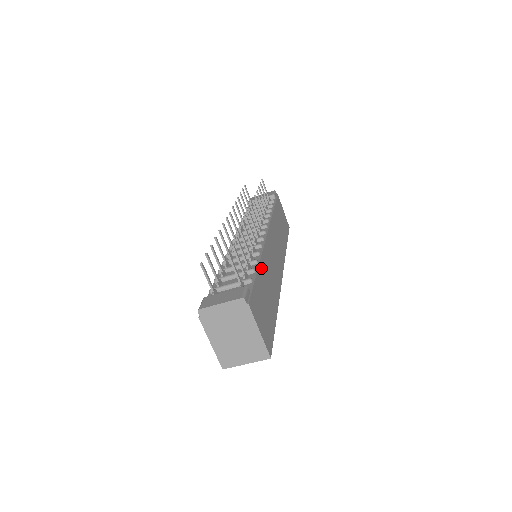
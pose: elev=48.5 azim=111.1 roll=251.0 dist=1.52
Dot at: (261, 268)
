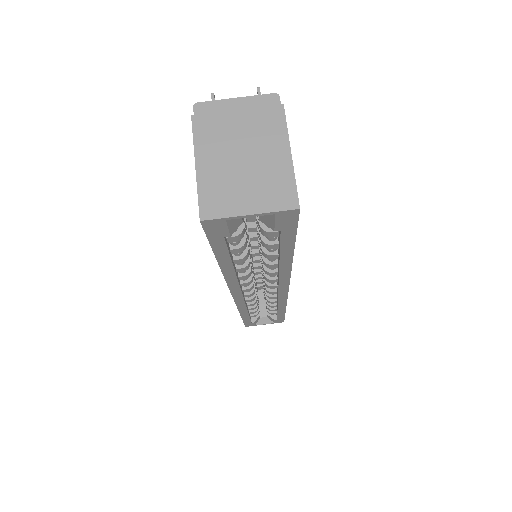
Dot at: occluded
